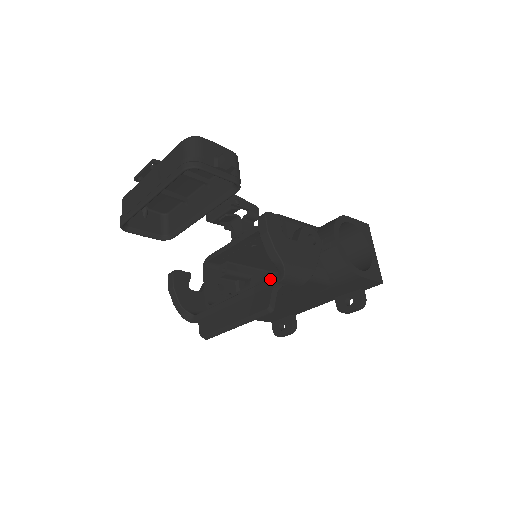
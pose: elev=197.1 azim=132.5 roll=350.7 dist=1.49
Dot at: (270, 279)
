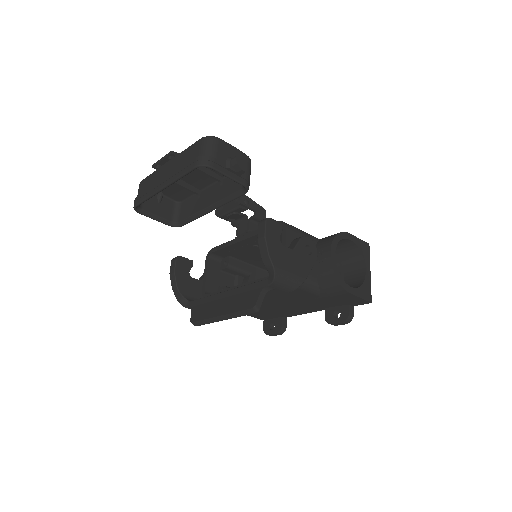
Dot at: (261, 281)
